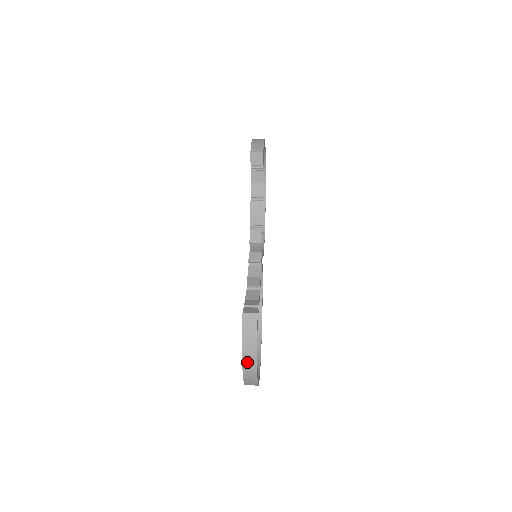
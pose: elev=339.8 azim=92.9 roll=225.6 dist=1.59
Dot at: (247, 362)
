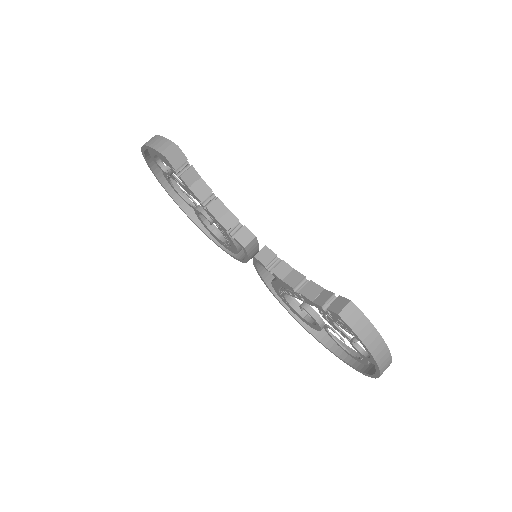
Dot at: (378, 355)
